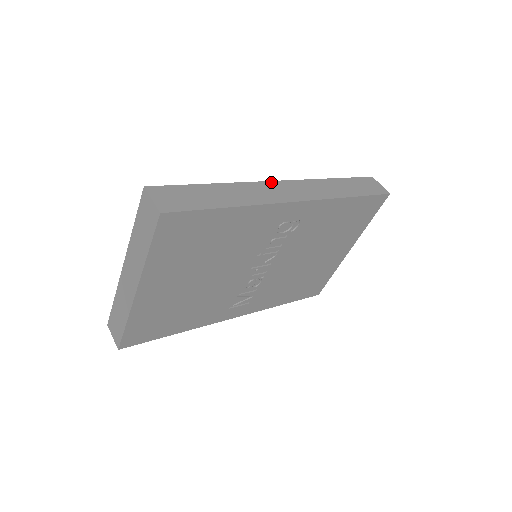
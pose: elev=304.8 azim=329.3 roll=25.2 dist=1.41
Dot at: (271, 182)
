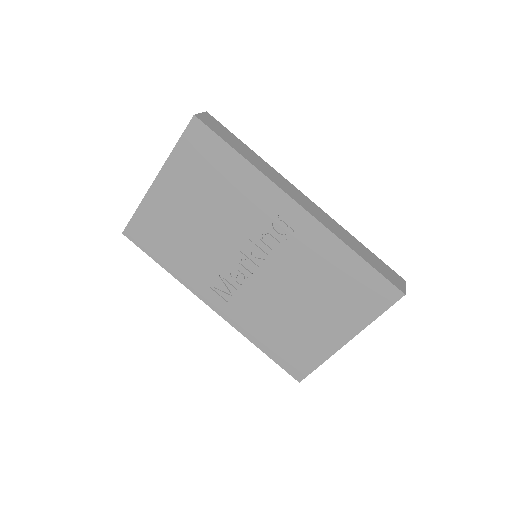
Dot at: (296, 188)
